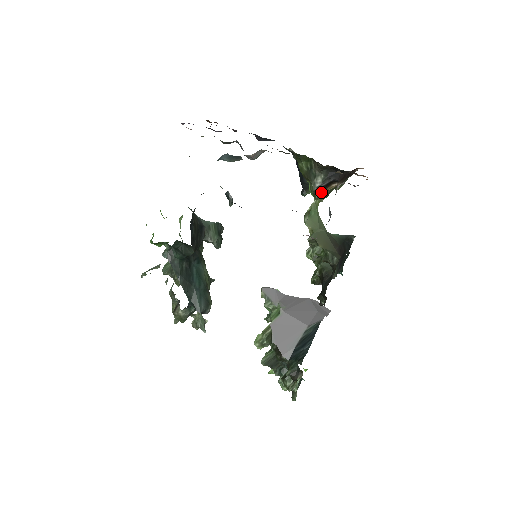
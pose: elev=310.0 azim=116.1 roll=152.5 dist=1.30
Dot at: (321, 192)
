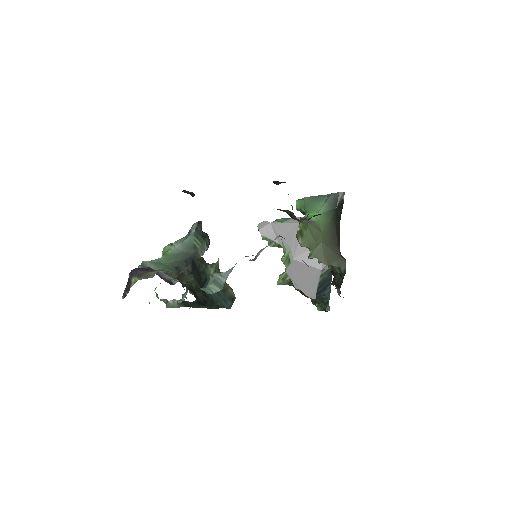
Dot at: occluded
